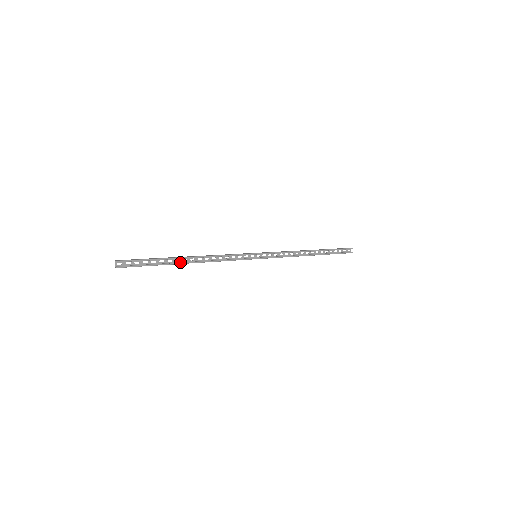
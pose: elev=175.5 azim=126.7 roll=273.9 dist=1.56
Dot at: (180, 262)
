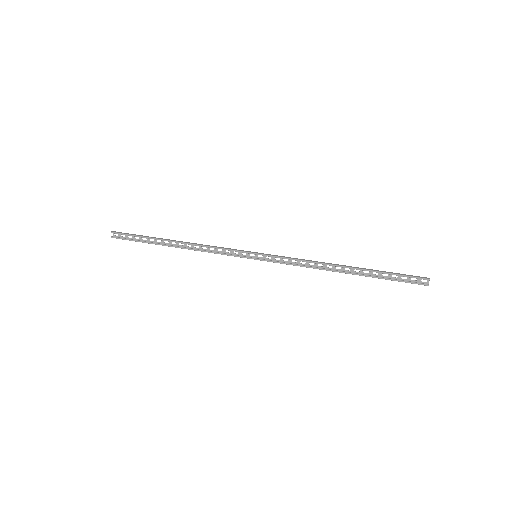
Dot at: (167, 244)
